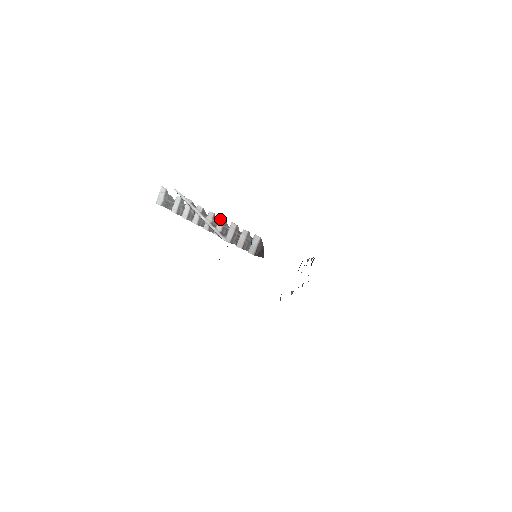
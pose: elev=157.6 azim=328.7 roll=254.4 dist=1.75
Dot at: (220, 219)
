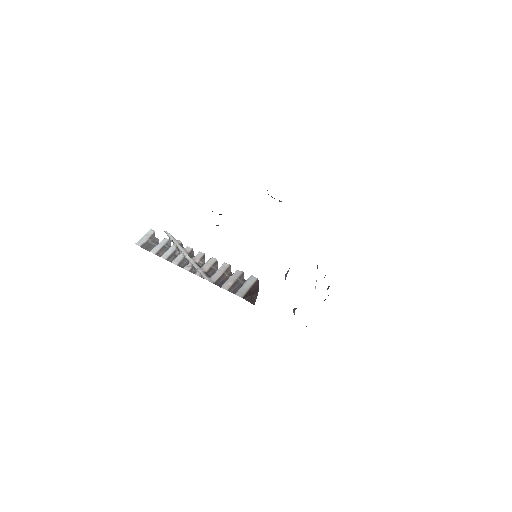
Dot at: (210, 259)
